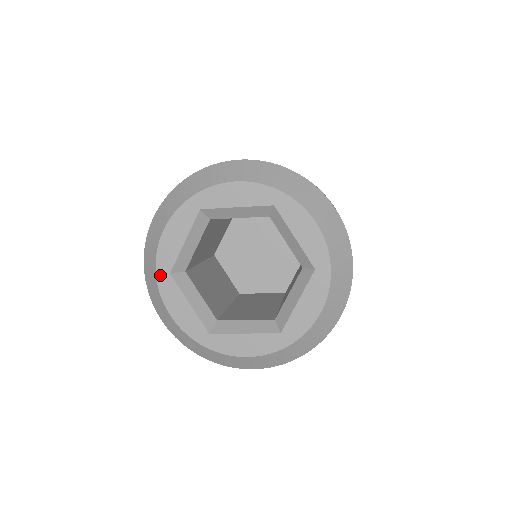
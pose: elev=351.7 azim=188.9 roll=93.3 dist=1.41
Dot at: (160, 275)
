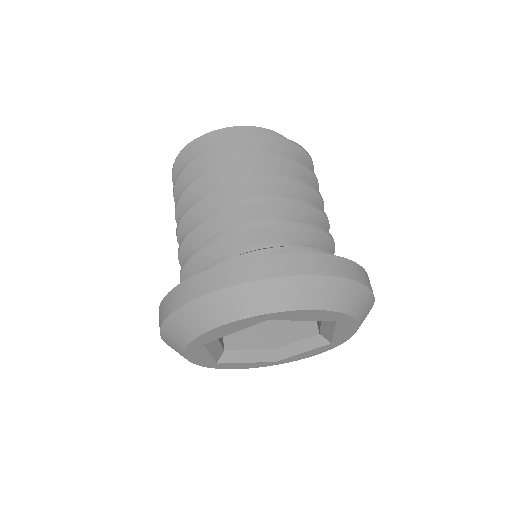
Dot at: (210, 366)
